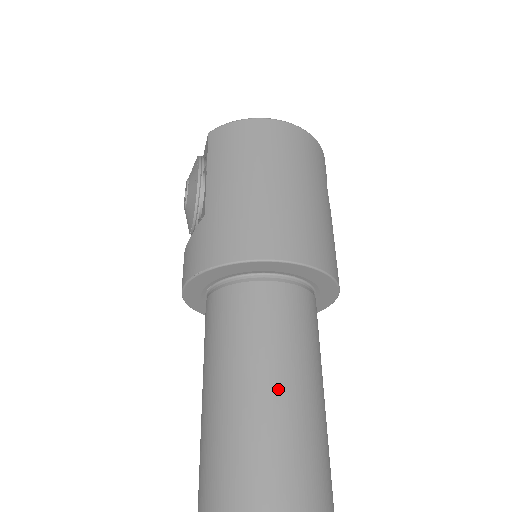
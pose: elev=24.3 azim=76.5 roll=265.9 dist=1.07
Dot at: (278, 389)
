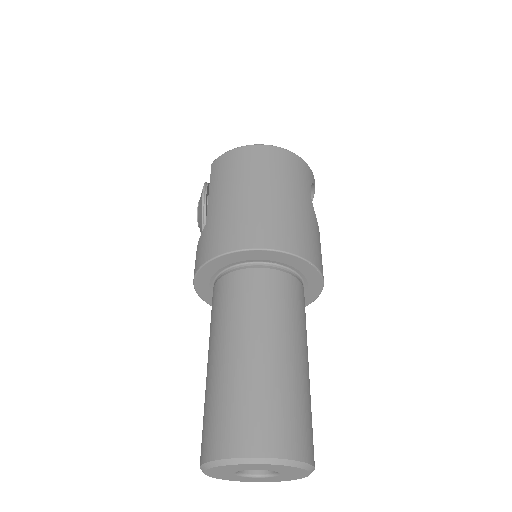
Dot at: (257, 348)
